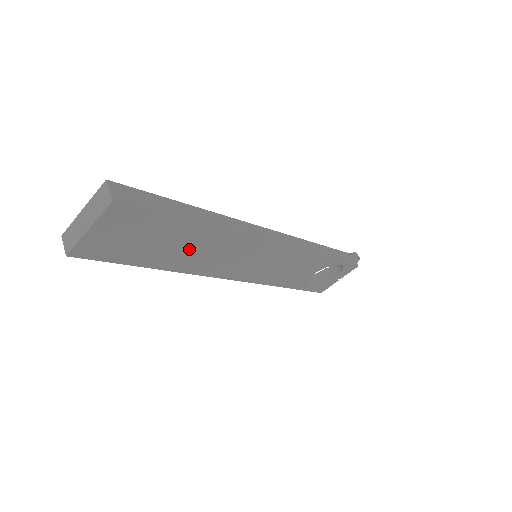
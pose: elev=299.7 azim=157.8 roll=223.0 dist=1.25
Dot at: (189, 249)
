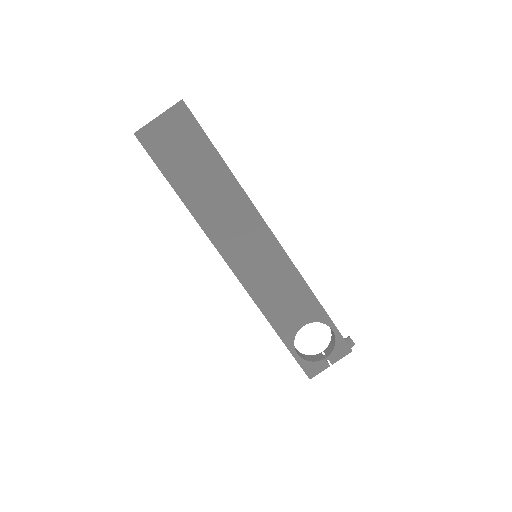
Dot at: (209, 189)
